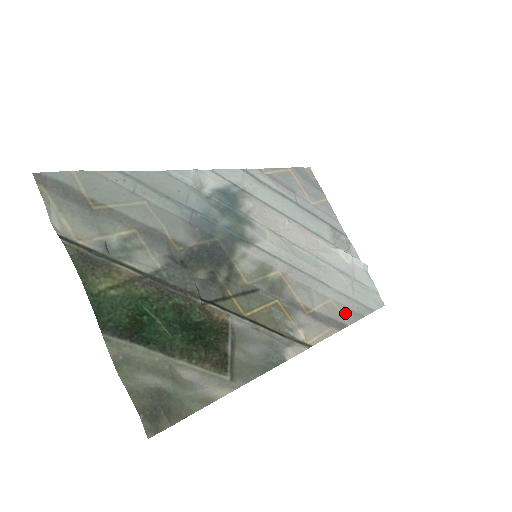
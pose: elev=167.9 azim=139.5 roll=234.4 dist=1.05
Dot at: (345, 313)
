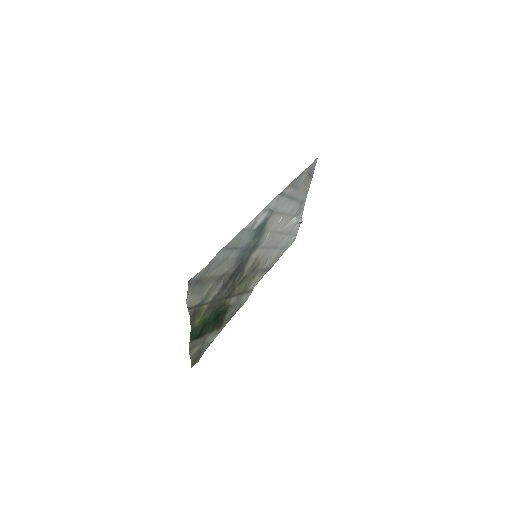
Dot at: (275, 260)
